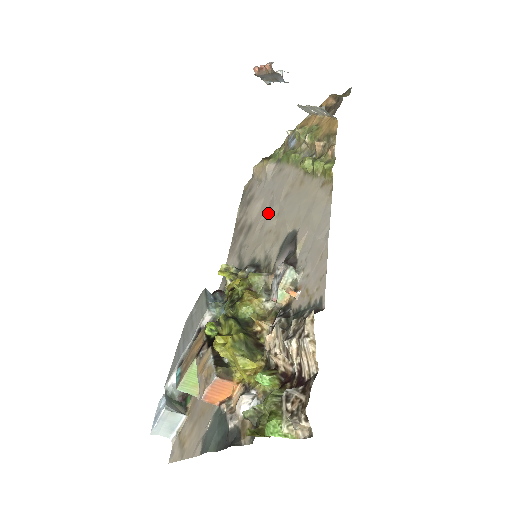
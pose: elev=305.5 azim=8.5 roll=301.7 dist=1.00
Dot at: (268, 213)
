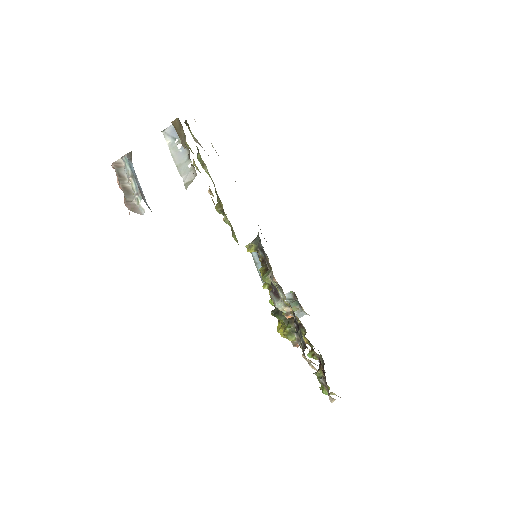
Dot at: occluded
